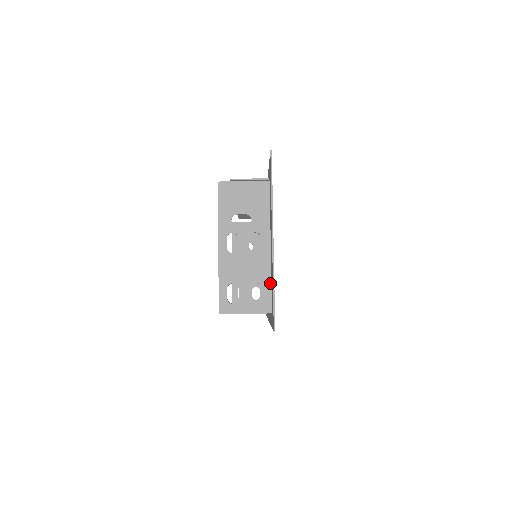
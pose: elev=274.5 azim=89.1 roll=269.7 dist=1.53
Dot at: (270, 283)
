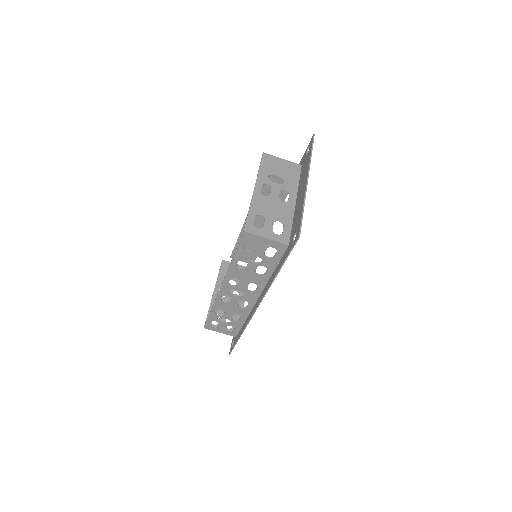
Dot at: (291, 225)
